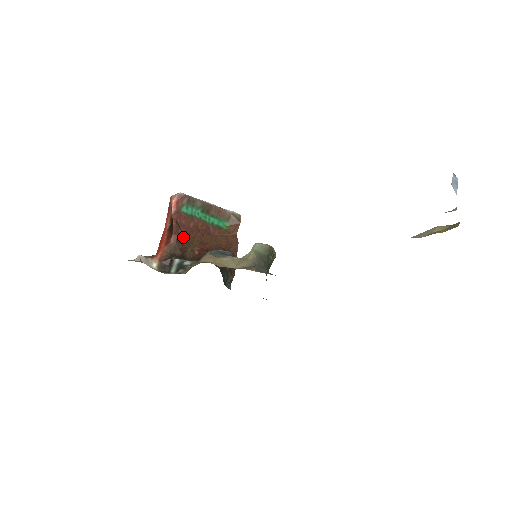
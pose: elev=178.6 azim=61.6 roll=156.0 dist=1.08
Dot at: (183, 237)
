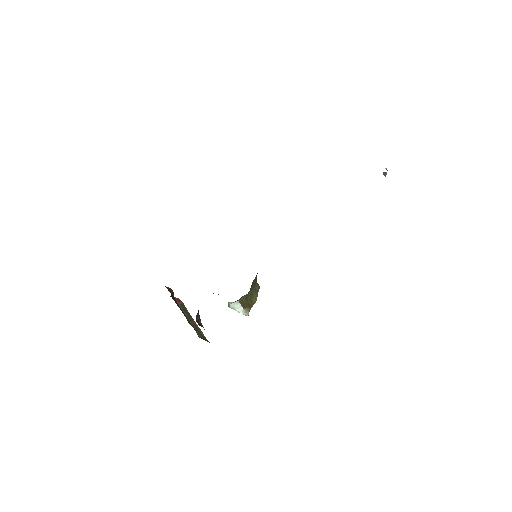
Dot at: (174, 297)
